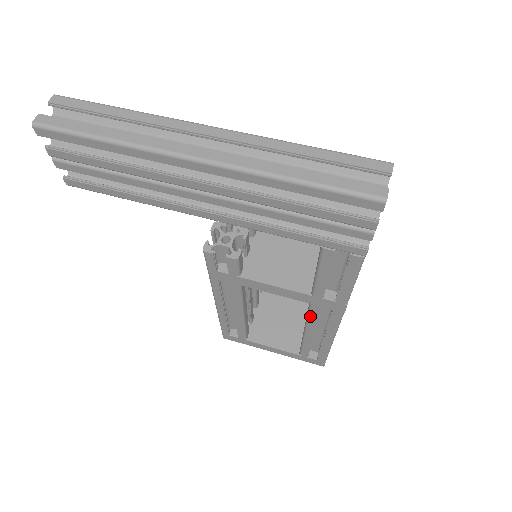
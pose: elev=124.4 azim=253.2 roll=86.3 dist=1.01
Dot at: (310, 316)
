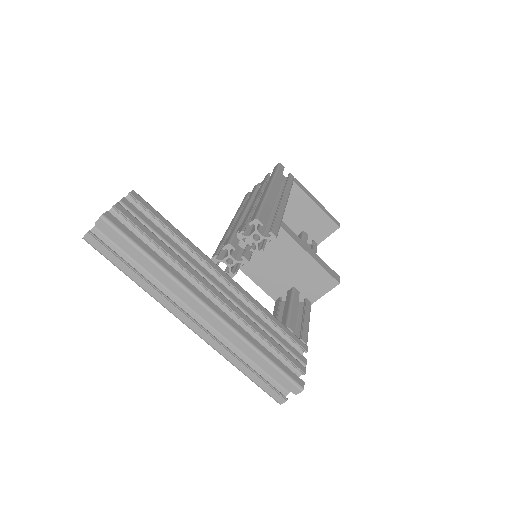
Dot at: occluded
